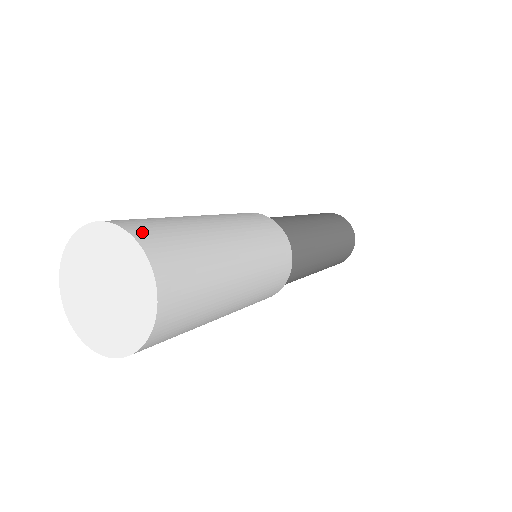
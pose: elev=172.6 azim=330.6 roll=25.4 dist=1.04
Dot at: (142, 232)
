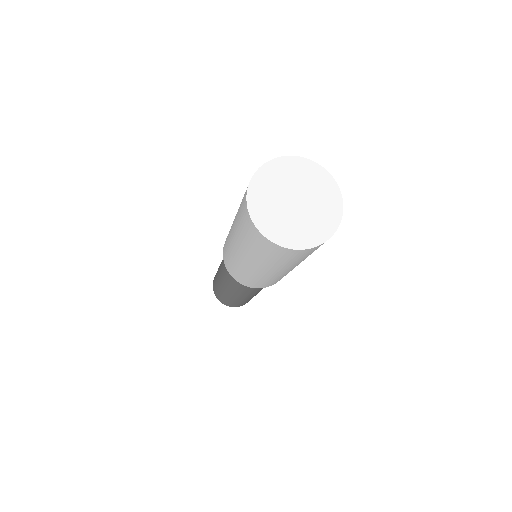
Dot at: occluded
